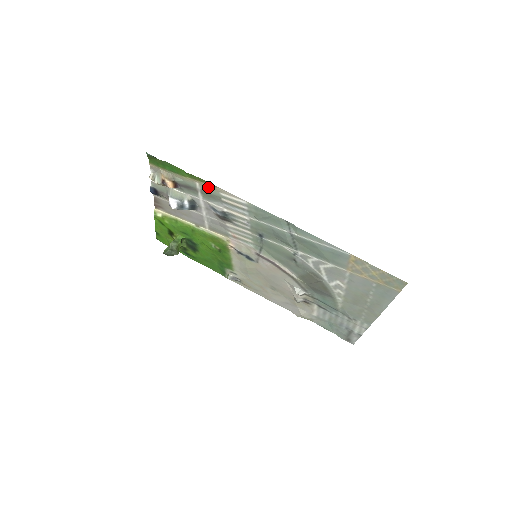
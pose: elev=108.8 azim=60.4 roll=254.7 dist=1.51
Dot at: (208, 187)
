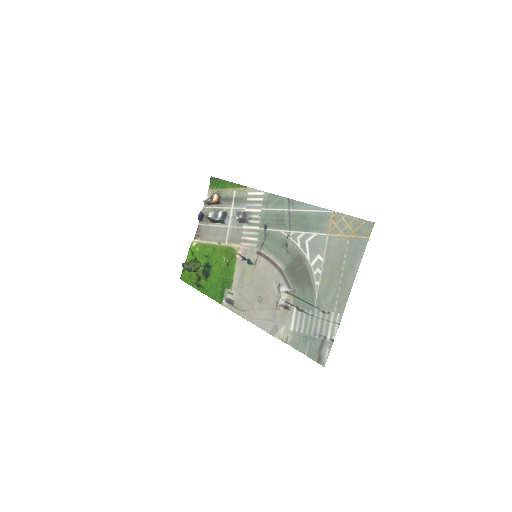
Dot at: (241, 191)
